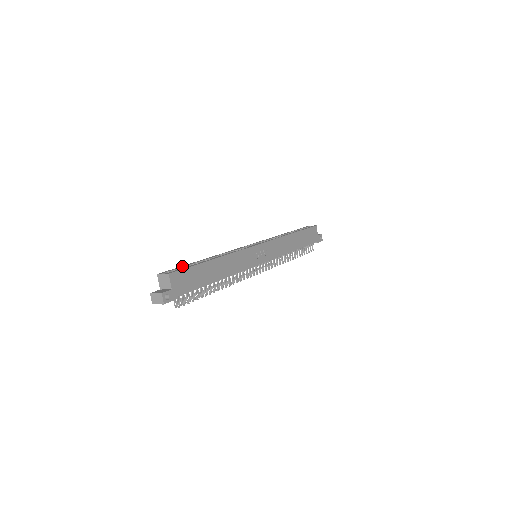
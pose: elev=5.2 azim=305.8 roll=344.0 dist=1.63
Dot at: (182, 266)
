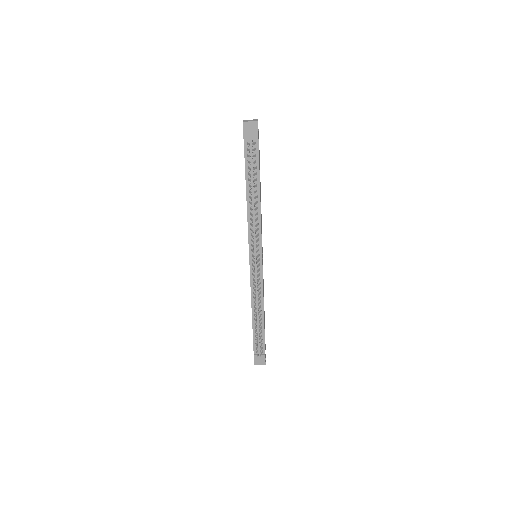
Dot at: occluded
